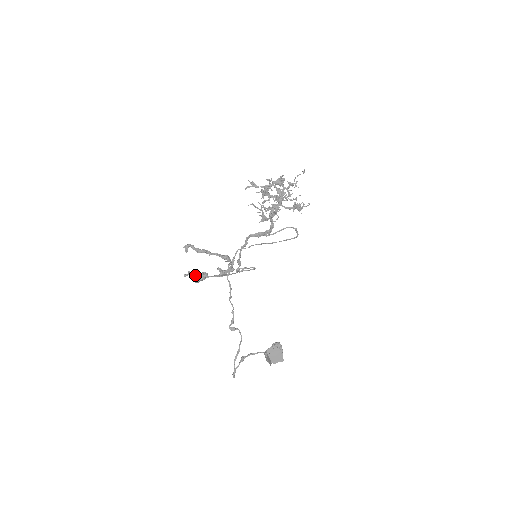
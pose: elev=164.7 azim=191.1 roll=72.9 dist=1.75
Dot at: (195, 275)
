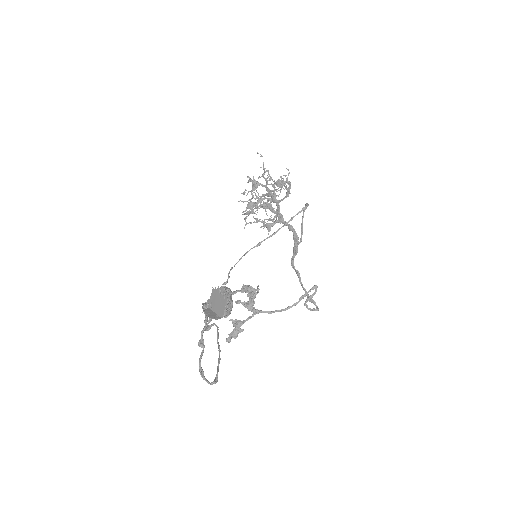
Dot at: occluded
